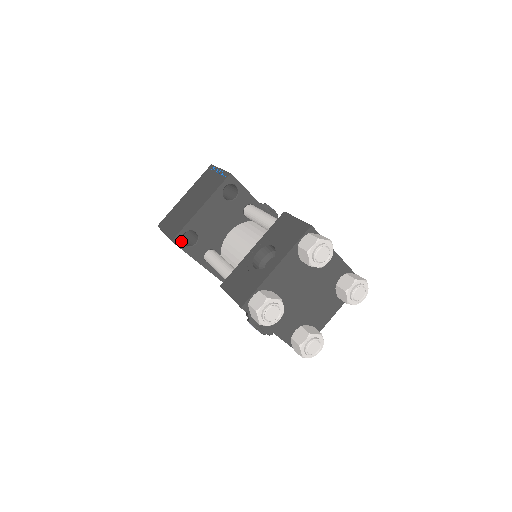
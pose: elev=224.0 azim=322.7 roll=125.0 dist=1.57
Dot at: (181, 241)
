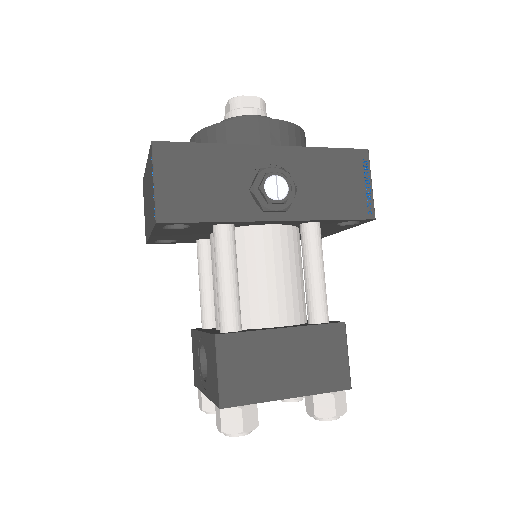
Dot at: (157, 243)
